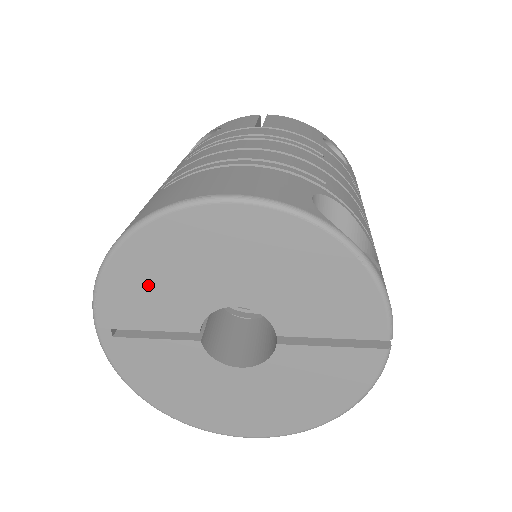
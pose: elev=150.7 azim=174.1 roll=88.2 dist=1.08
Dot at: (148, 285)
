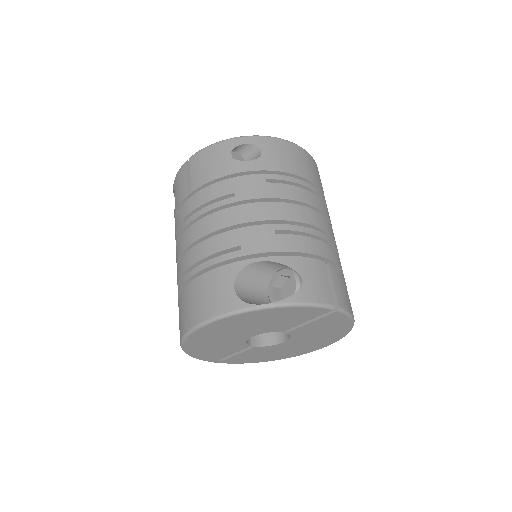
Dot at: (211, 350)
